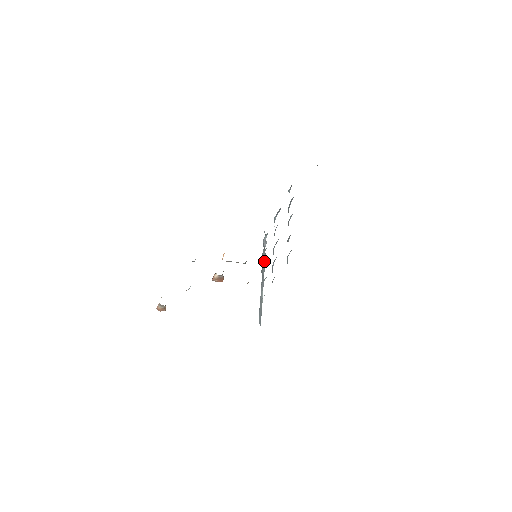
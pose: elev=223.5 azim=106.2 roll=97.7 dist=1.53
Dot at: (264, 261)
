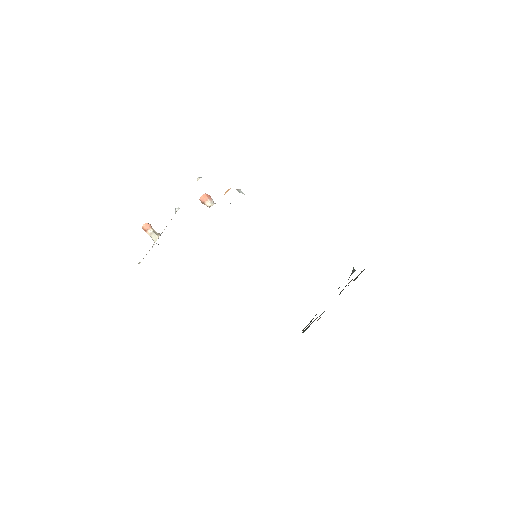
Dot at: occluded
